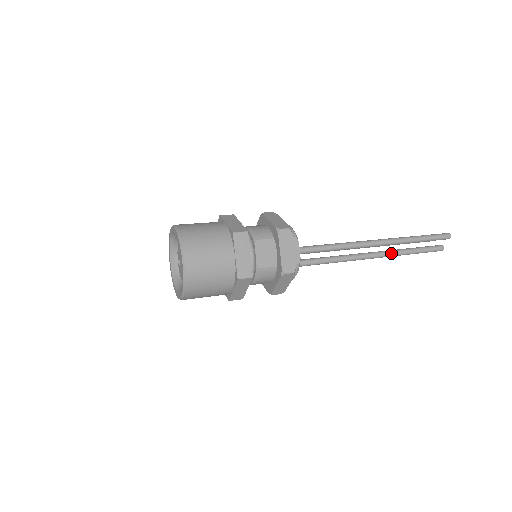
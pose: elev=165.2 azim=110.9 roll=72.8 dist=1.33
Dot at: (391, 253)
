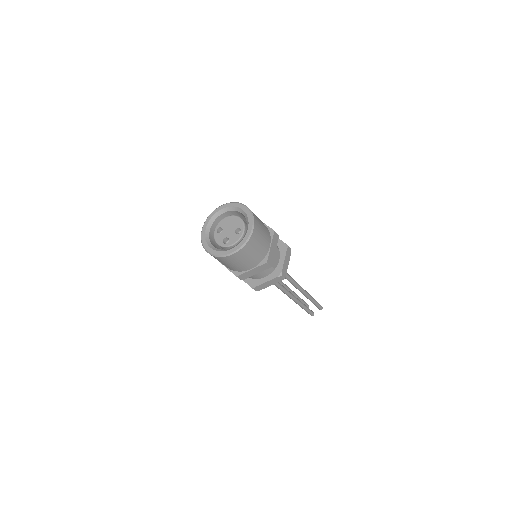
Dot at: (299, 301)
